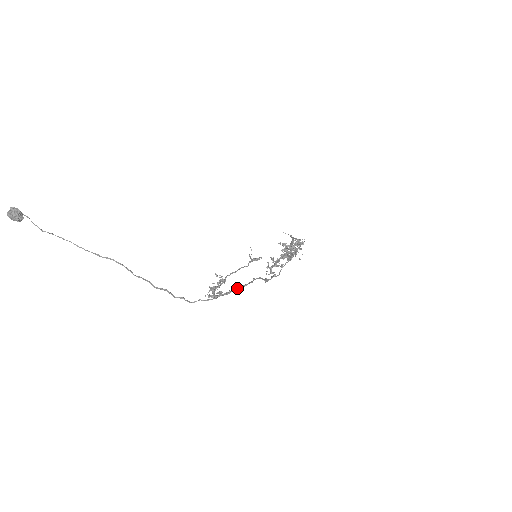
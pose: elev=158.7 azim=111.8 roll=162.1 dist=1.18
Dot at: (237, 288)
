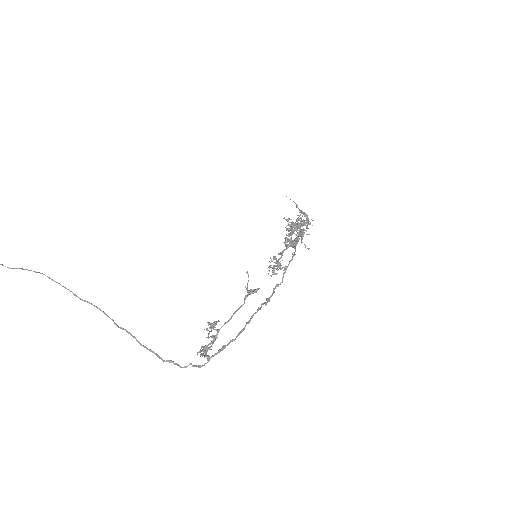
Dot at: (232, 339)
